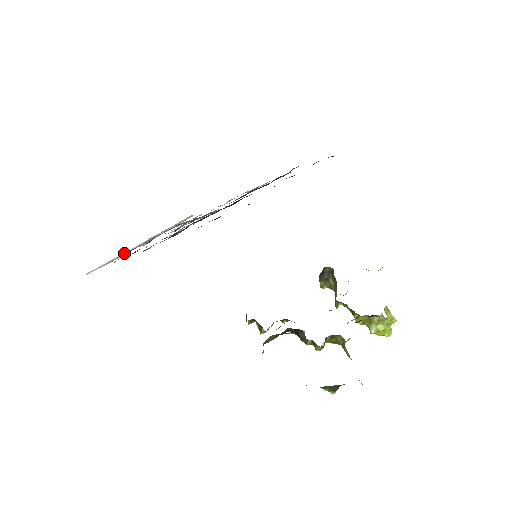
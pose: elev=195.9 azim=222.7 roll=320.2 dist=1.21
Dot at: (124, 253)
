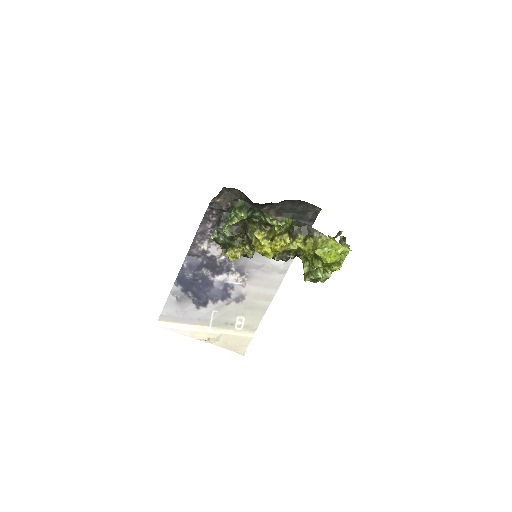
Dot at: (189, 327)
